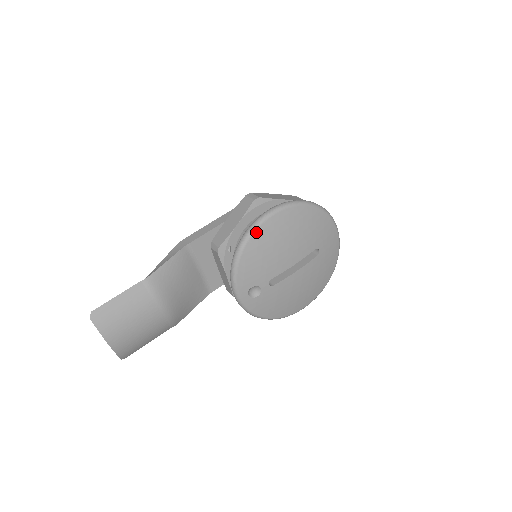
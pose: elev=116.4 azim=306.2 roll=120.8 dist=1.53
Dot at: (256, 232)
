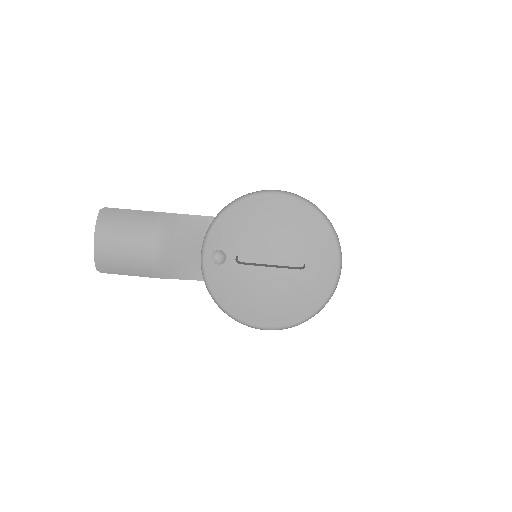
Dot at: (251, 198)
